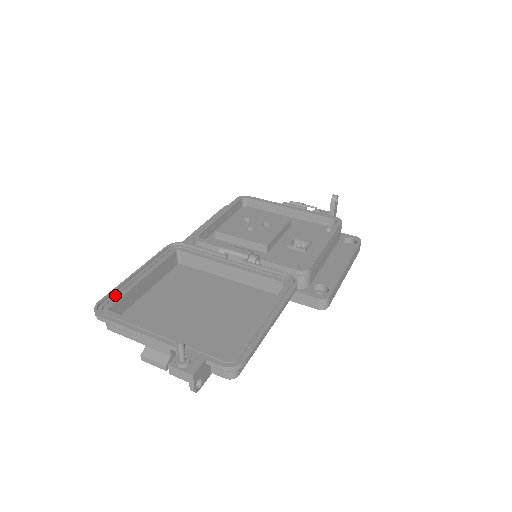
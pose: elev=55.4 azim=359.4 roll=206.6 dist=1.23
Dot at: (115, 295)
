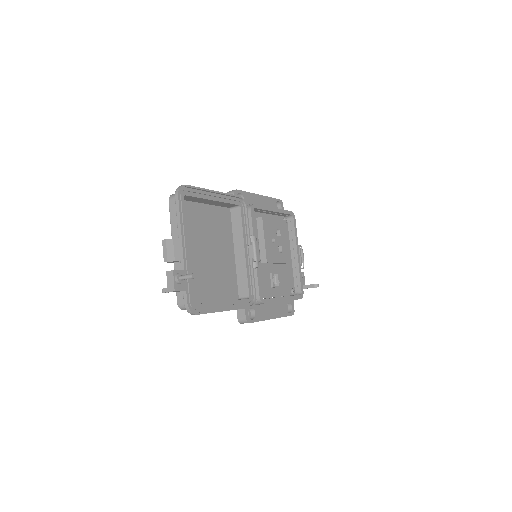
Dot at: (195, 192)
